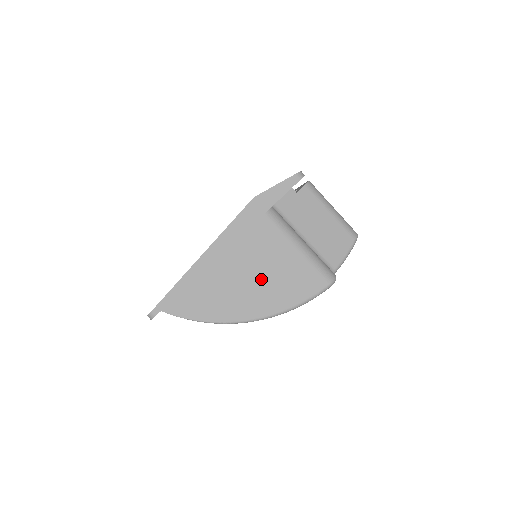
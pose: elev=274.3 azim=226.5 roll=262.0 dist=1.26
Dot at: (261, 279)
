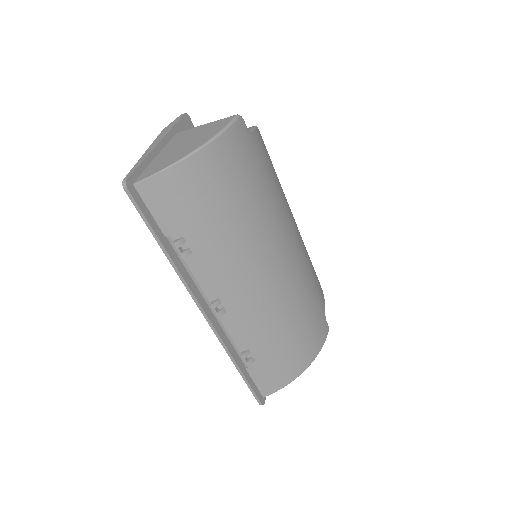
Dot at: (191, 140)
